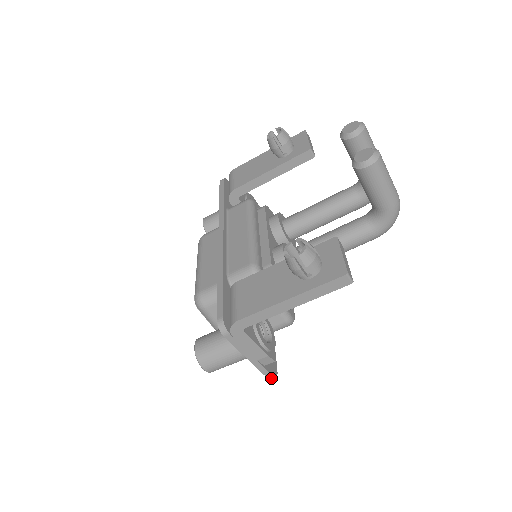
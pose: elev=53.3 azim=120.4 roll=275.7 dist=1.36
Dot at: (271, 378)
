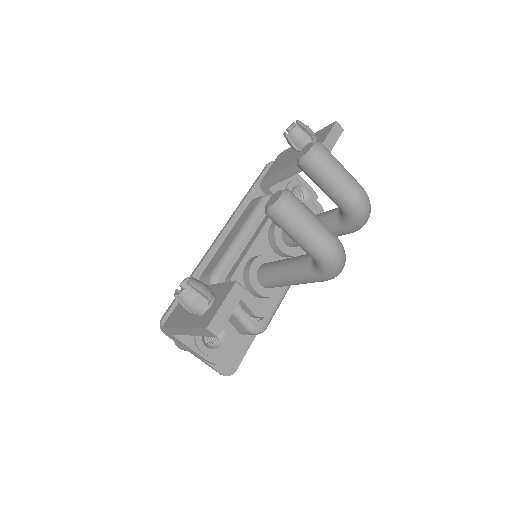
Dot at: (225, 375)
